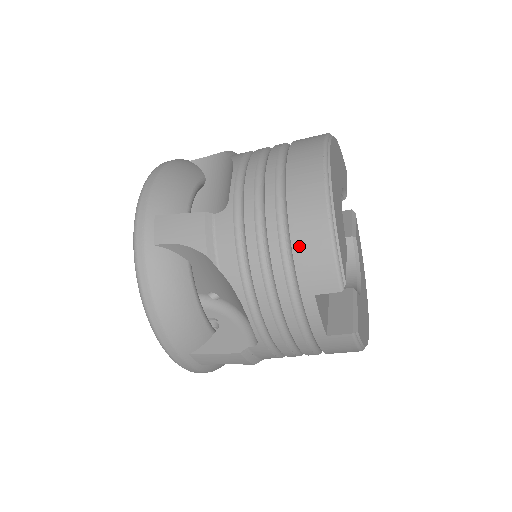
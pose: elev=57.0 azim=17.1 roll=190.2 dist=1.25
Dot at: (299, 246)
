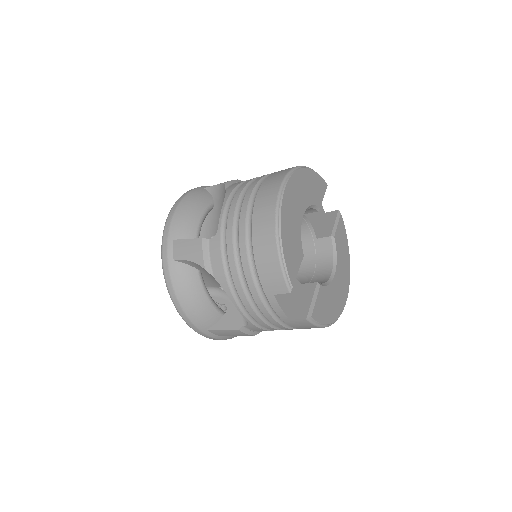
Dot at: (260, 263)
